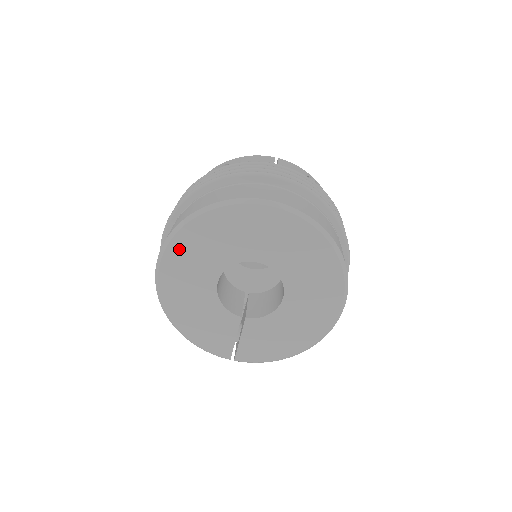
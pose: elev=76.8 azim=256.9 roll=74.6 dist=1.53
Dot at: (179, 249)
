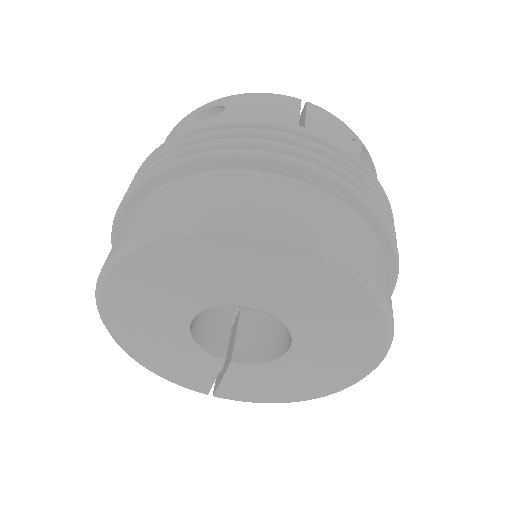
Dot at: (129, 277)
